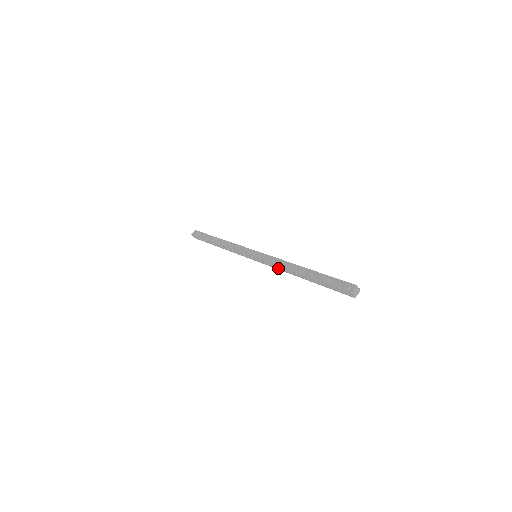
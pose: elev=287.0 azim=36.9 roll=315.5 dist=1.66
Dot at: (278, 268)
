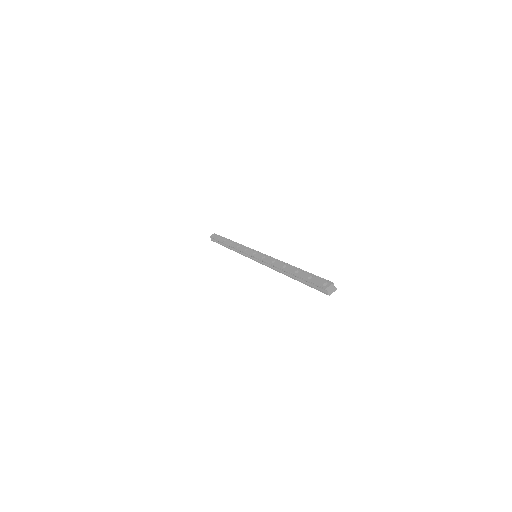
Dot at: (271, 266)
